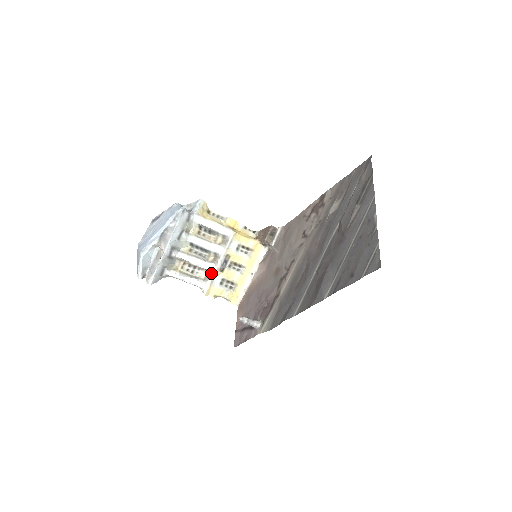
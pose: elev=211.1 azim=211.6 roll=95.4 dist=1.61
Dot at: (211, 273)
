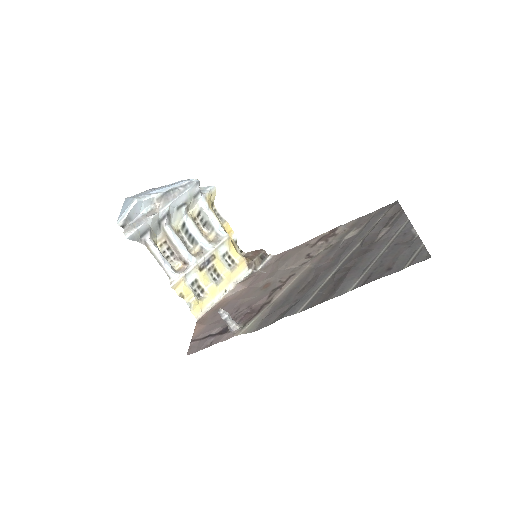
Dot at: (189, 266)
